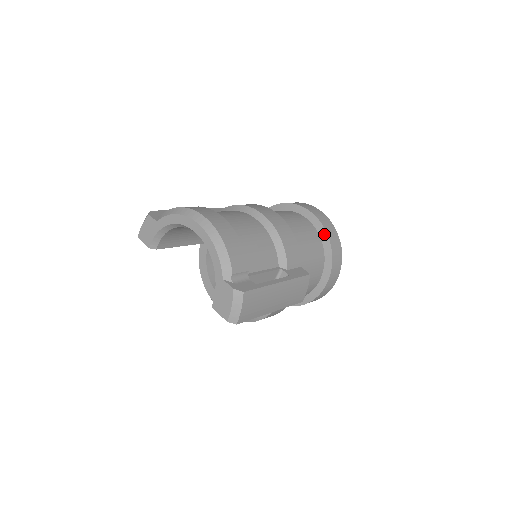
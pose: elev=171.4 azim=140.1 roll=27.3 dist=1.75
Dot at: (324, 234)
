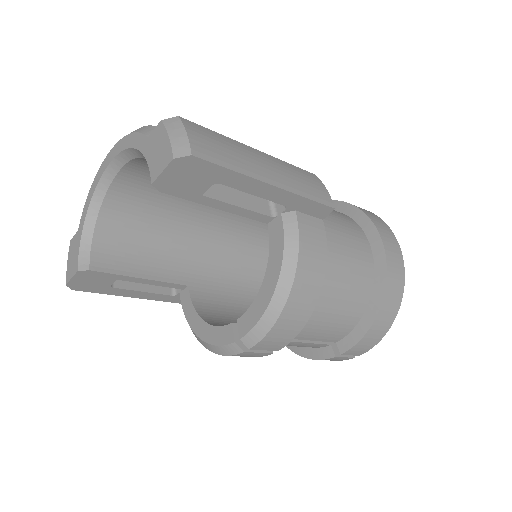
Dot at: occluded
